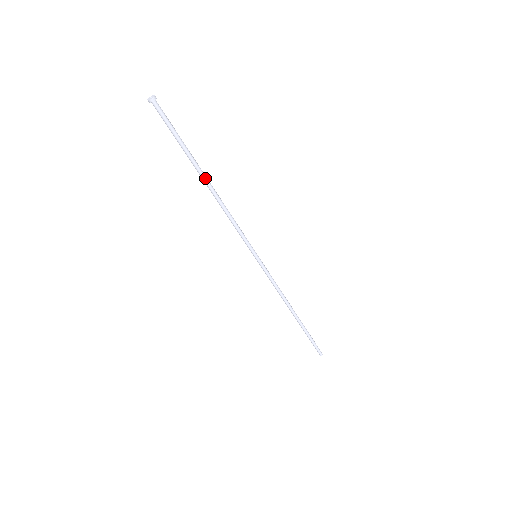
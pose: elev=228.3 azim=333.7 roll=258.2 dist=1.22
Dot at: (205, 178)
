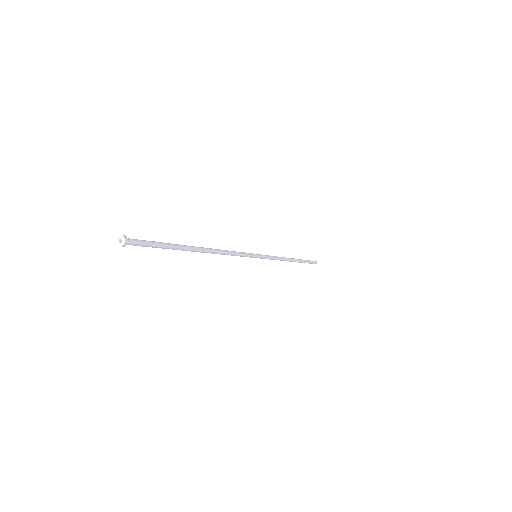
Dot at: (197, 251)
